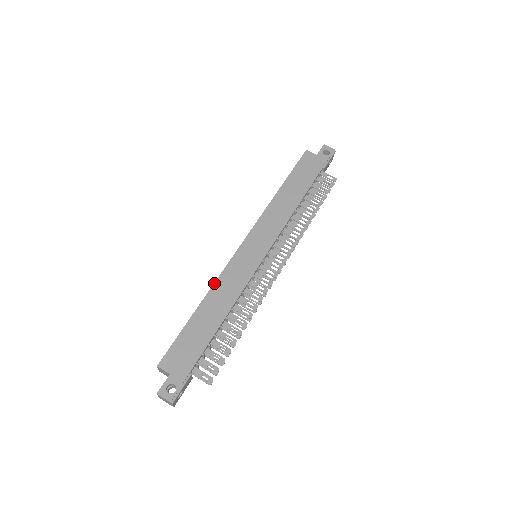
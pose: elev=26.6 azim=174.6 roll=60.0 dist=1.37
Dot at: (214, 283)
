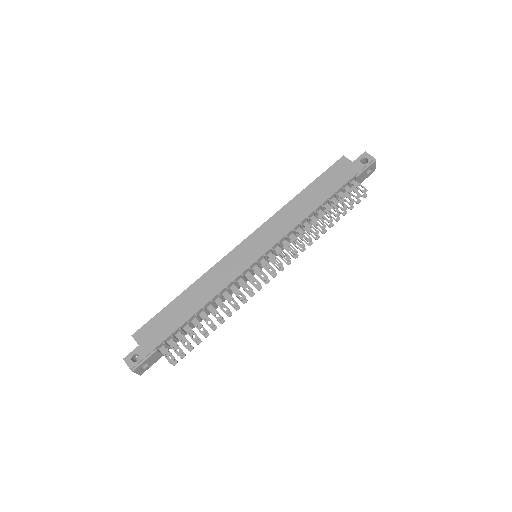
Dot at: (204, 274)
